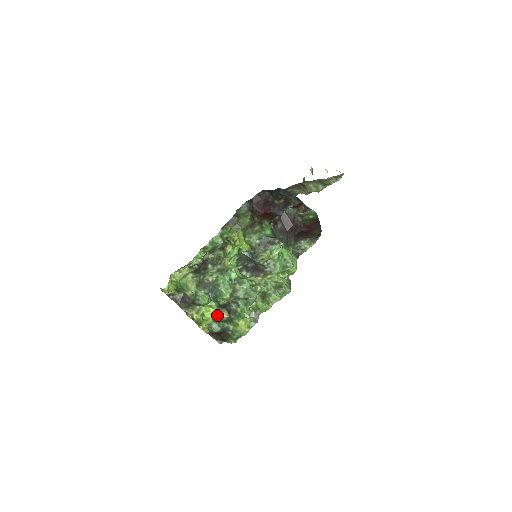
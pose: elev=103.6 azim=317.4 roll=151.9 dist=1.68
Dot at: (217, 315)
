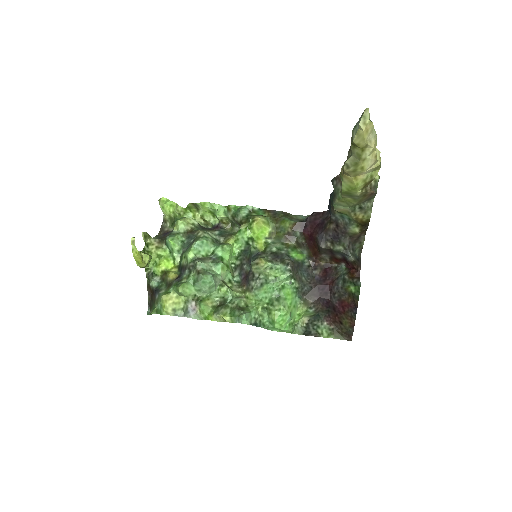
Dot at: (168, 271)
